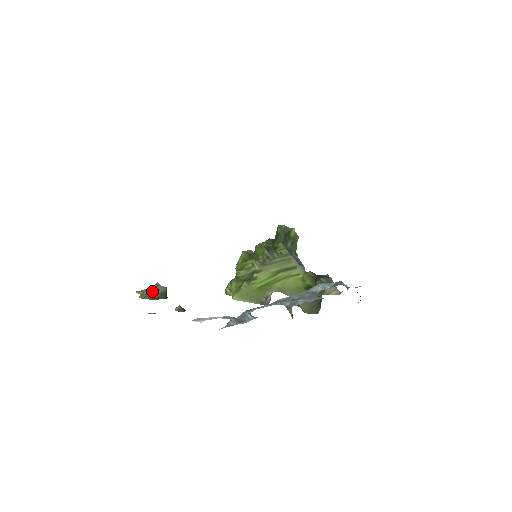
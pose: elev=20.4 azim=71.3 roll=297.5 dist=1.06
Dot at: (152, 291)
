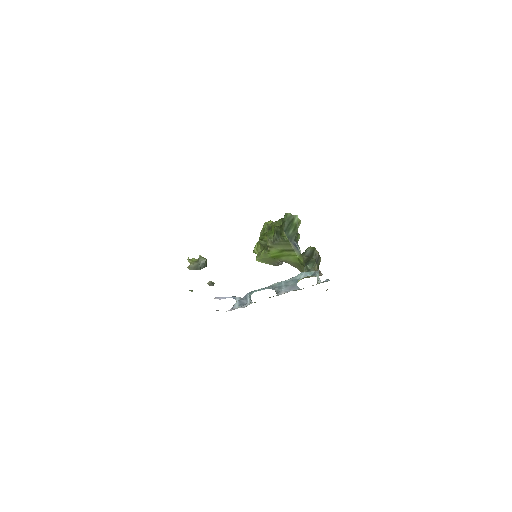
Dot at: (196, 263)
